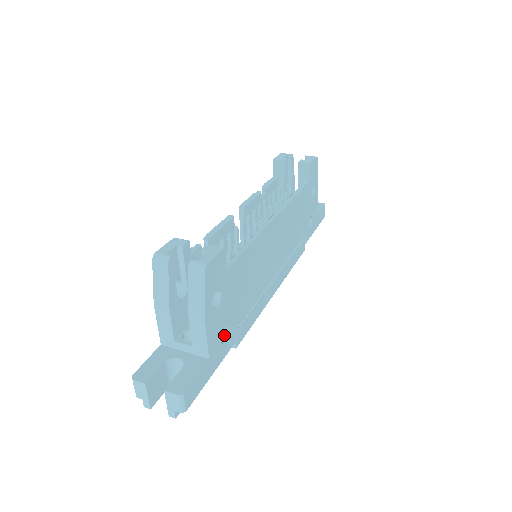
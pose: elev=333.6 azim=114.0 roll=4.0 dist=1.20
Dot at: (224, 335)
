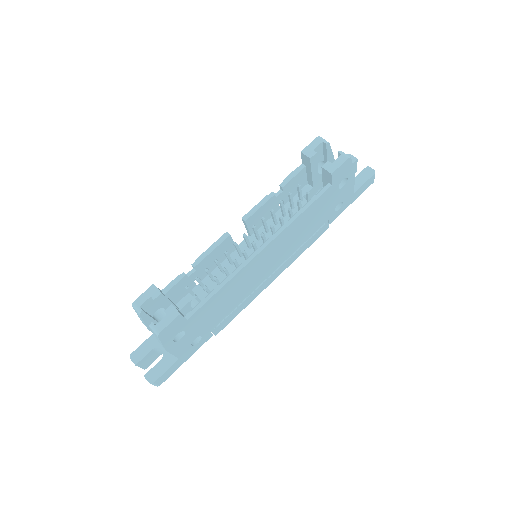
Dot at: (199, 337)
